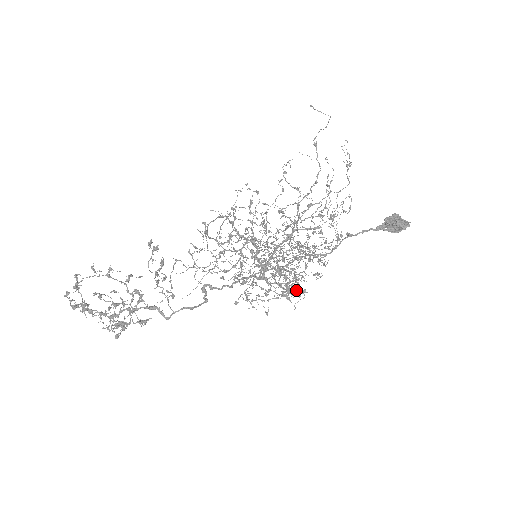
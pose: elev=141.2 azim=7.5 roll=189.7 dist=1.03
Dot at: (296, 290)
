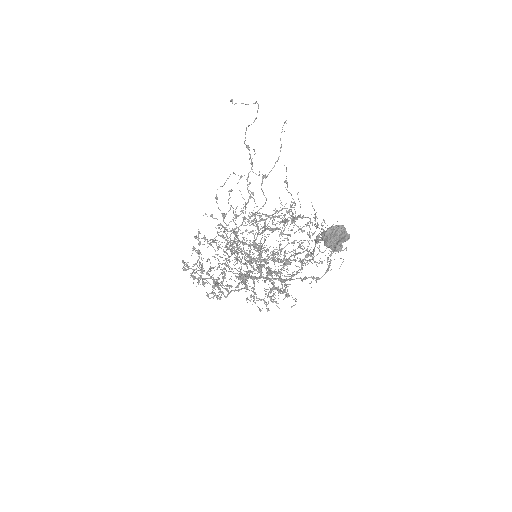
Dot at: occluded
